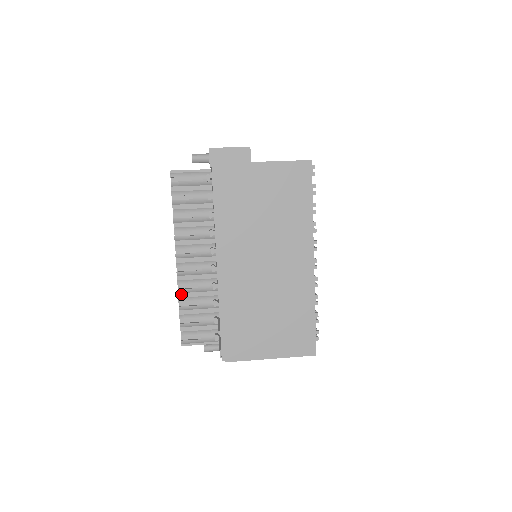
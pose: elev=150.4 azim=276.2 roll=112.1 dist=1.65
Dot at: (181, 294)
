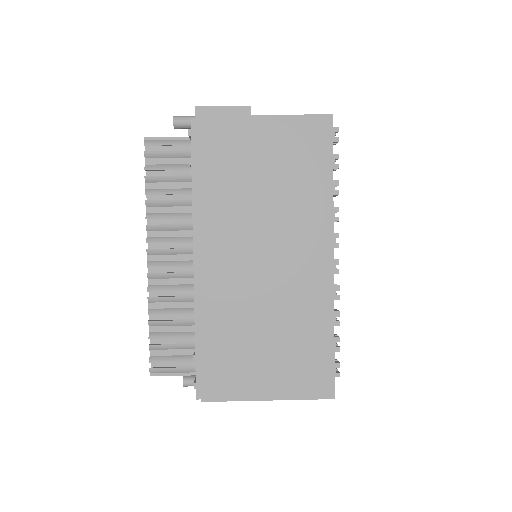
Dot at: (152, 304)
